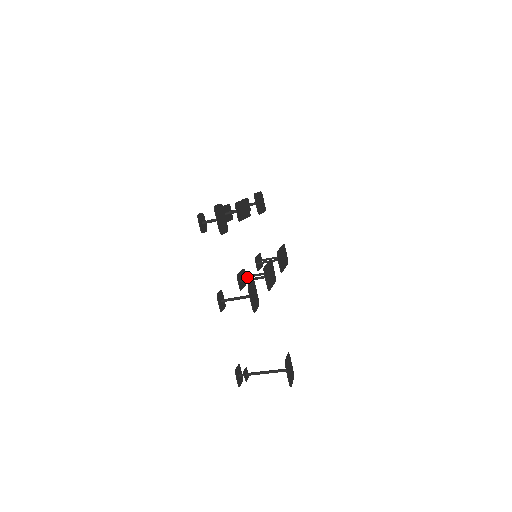
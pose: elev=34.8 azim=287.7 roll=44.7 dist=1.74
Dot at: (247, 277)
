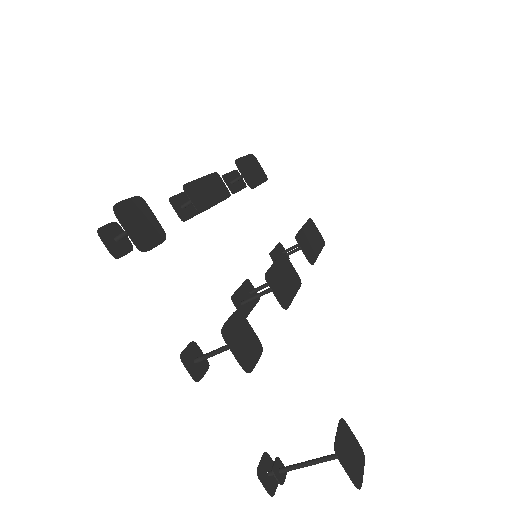
Dot at: (254, 292)
